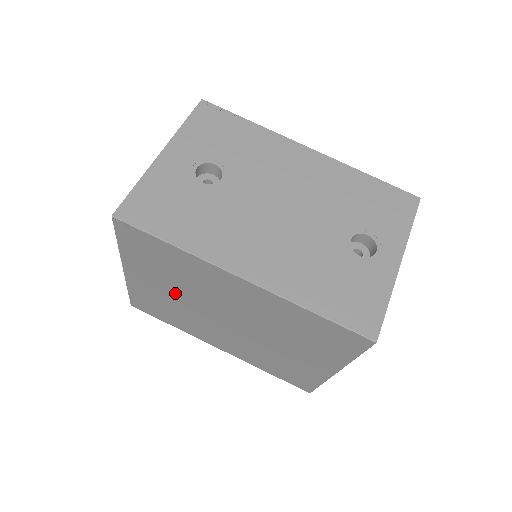
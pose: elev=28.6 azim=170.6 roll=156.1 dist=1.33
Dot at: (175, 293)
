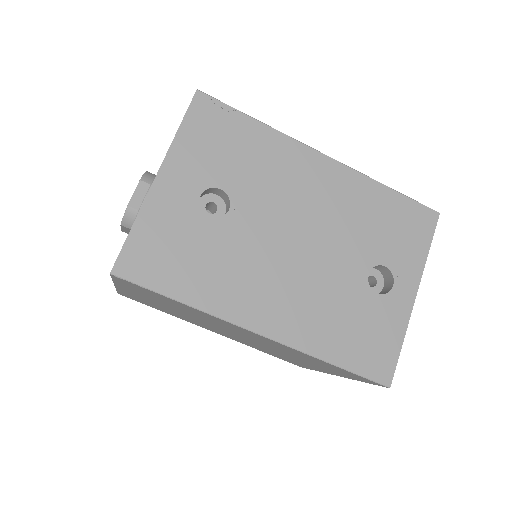
Dot at: (175, 310)
